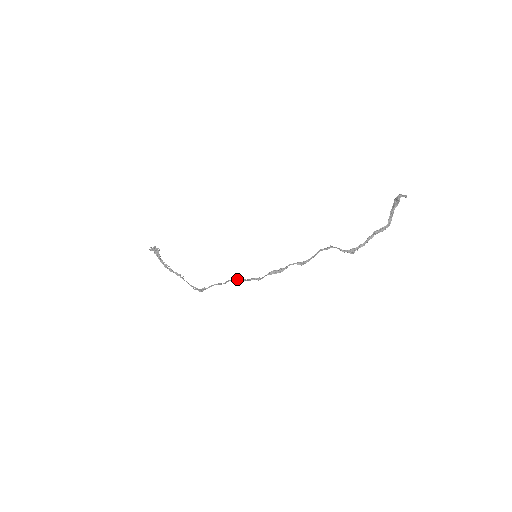
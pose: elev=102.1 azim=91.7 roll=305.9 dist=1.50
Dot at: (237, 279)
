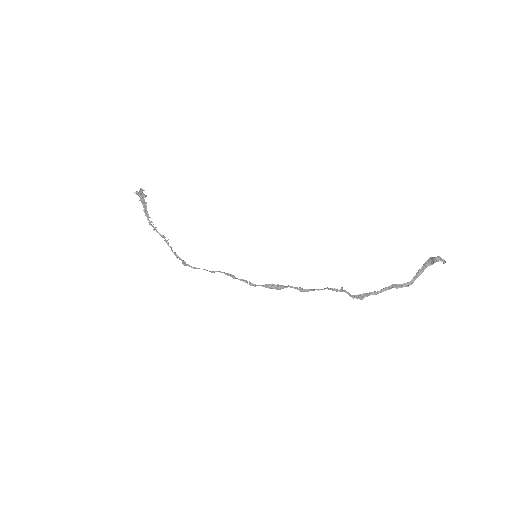
Dot at: (228, 275)
